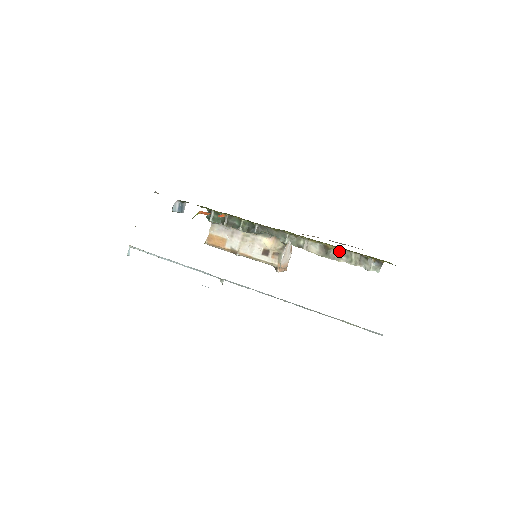
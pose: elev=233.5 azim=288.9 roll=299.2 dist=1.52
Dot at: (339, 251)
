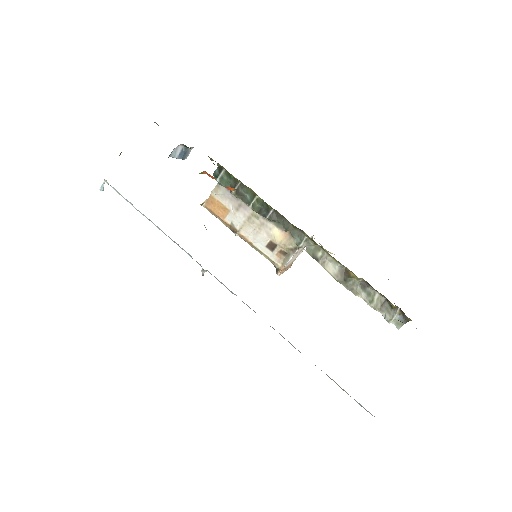
Dot at: (361, 283)
